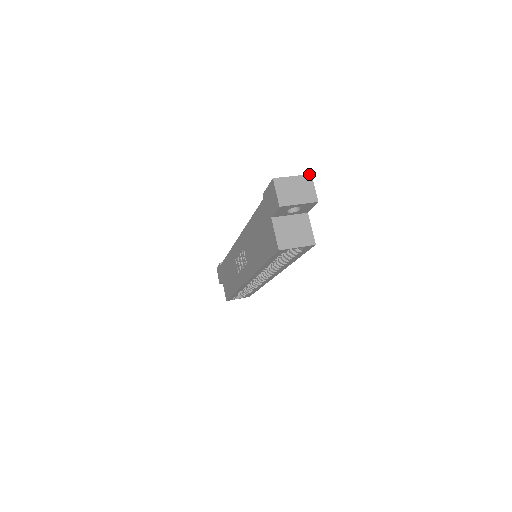
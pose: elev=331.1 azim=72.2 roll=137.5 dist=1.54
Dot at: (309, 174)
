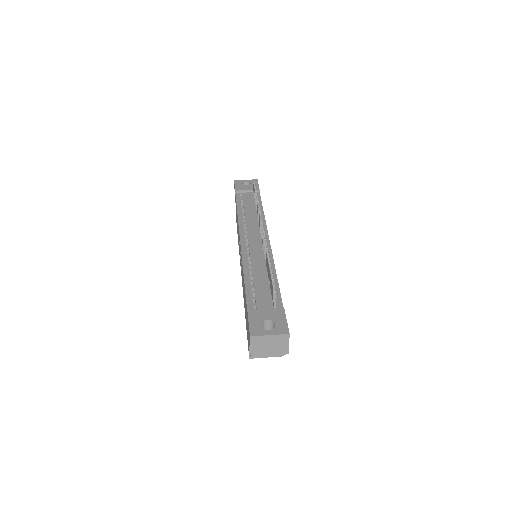
Dot at: (287, 334)
